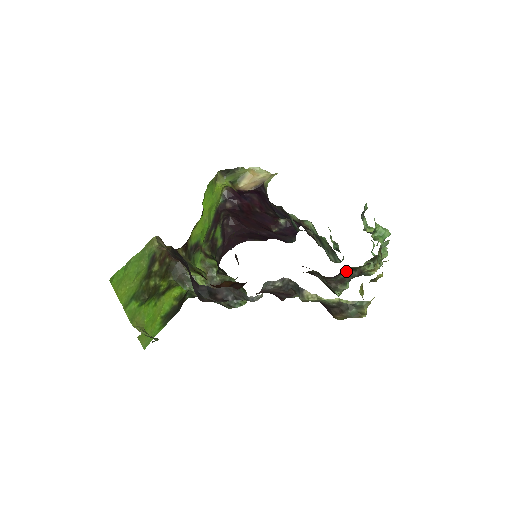
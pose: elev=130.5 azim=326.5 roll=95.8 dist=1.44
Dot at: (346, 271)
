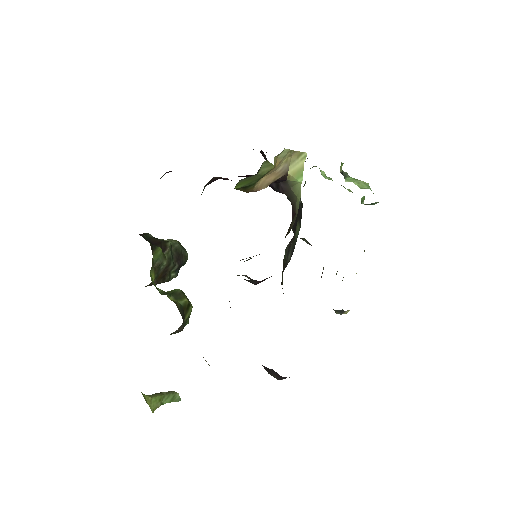
Dot at: occluded
